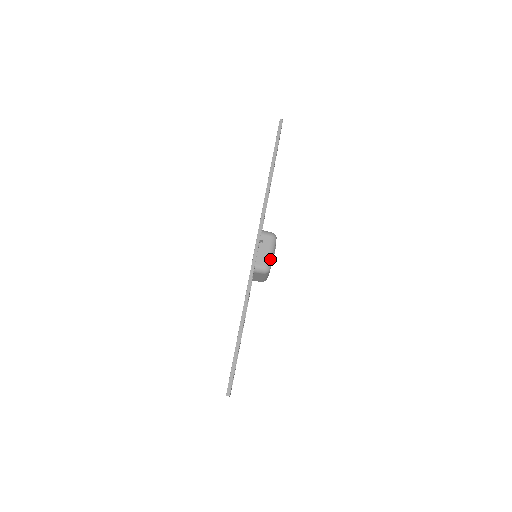
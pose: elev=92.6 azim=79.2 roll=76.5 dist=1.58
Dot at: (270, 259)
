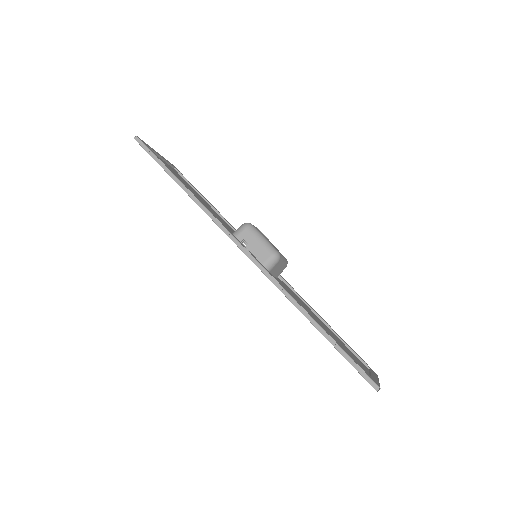
Dot at: (267, 245)
